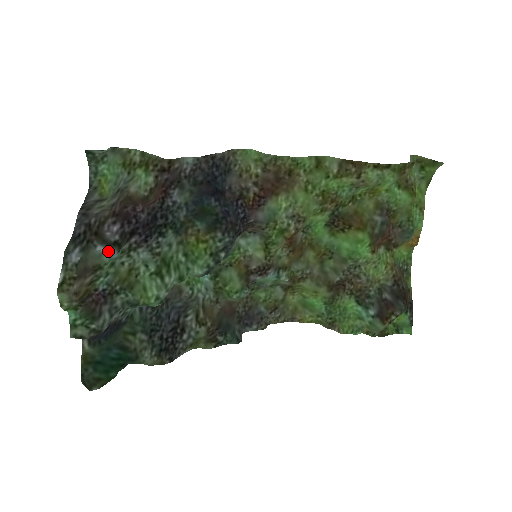
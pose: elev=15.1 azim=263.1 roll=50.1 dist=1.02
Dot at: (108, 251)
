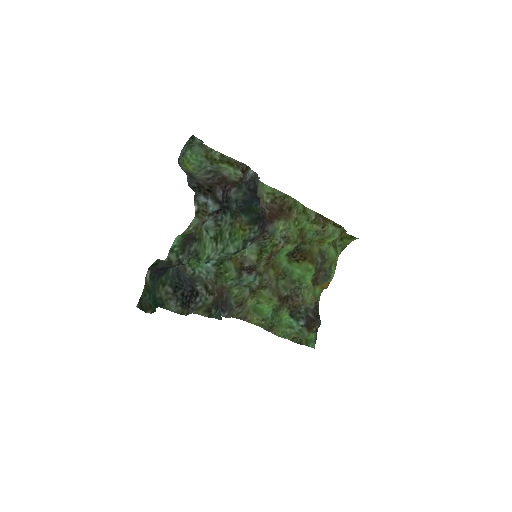
Dot at: (213, 206)
